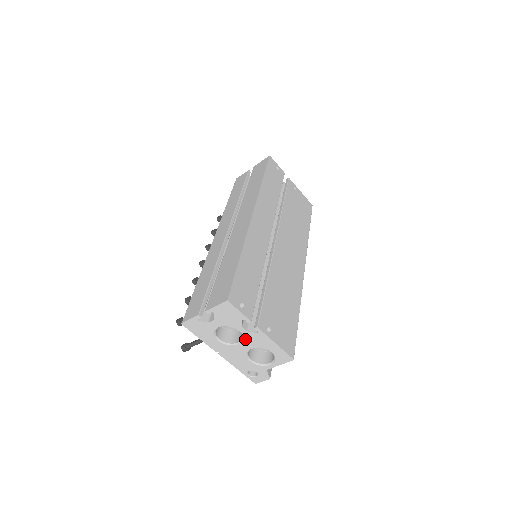
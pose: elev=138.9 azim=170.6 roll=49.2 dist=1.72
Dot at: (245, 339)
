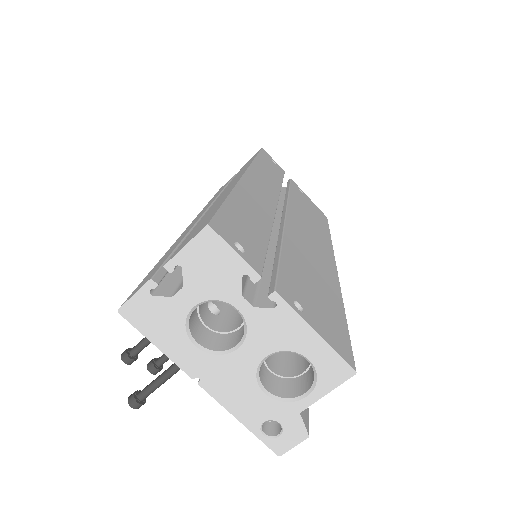
Dot at: (251, 331)
